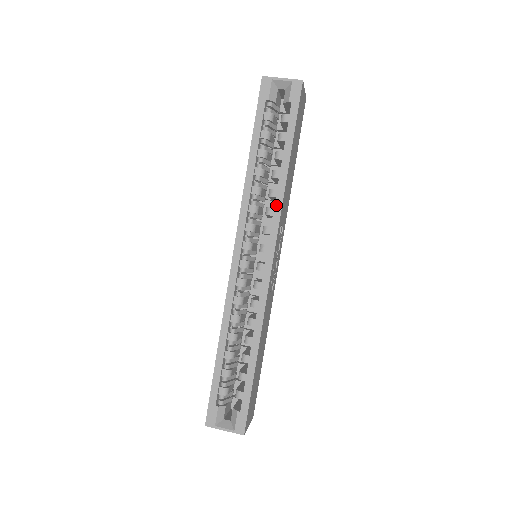
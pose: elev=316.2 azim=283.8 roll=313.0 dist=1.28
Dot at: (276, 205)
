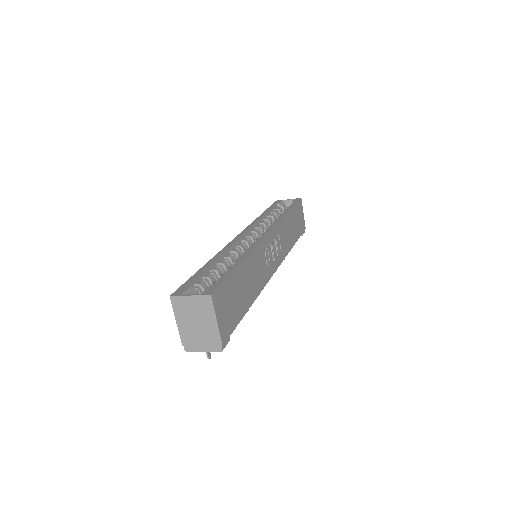
Dot at: (276, 220)
